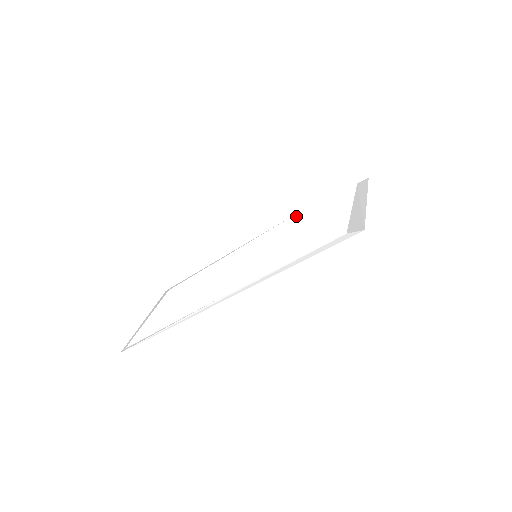
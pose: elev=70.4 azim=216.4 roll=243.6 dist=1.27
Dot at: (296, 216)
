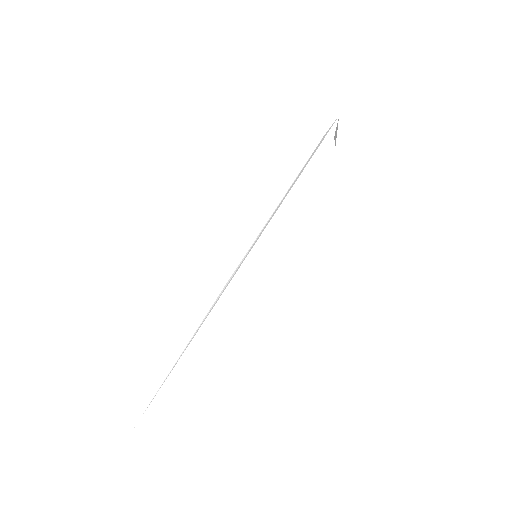
Dot at: (284, 220)
